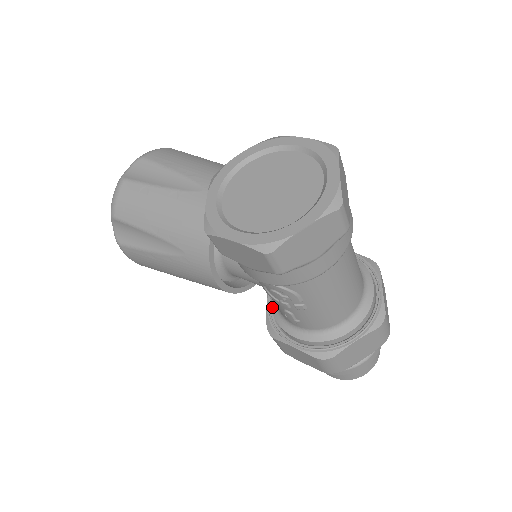
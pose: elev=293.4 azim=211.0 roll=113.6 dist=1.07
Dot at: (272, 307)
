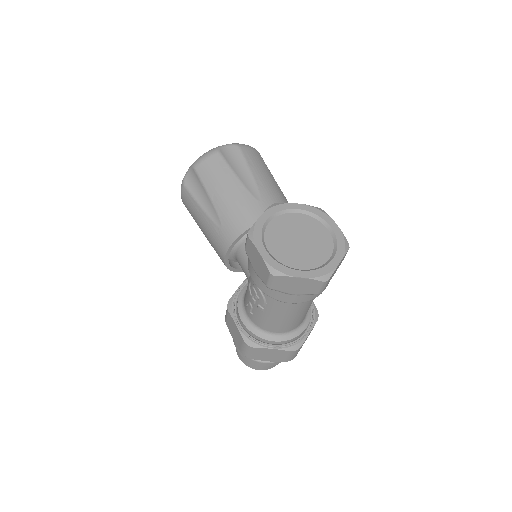
Dot at: (241, 292)
